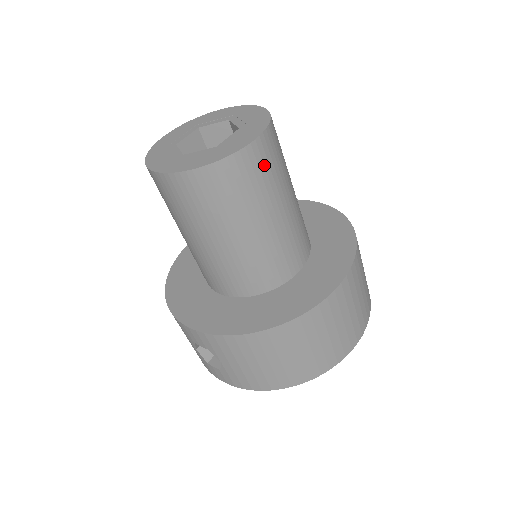
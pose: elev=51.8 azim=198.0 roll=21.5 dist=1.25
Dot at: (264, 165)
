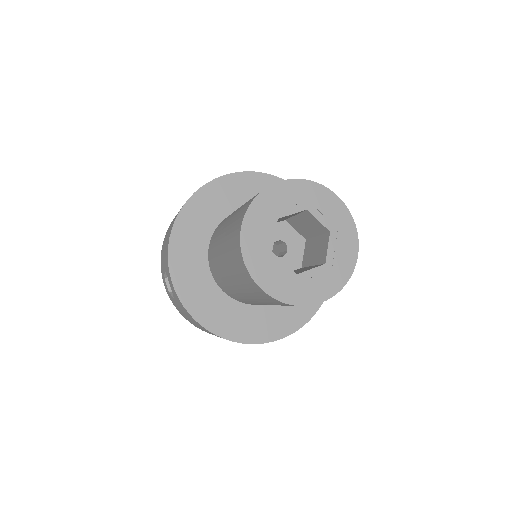
Dot at: occluded
